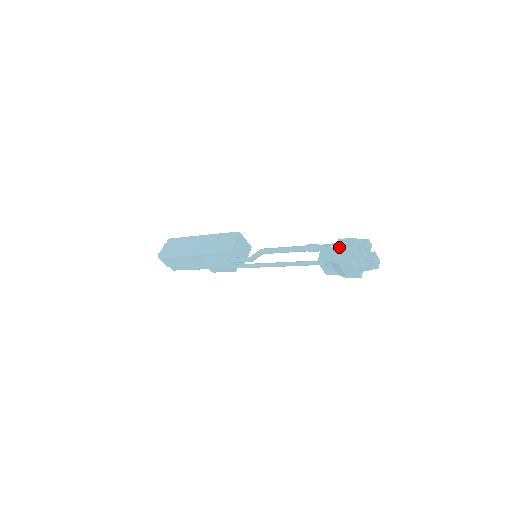
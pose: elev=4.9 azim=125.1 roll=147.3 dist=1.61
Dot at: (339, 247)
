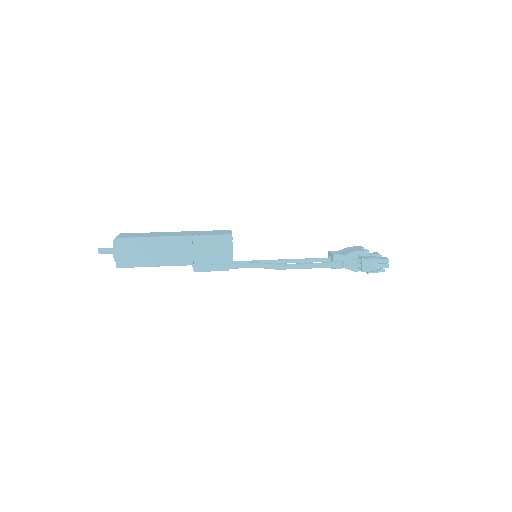
Dot at: (365, 269)
